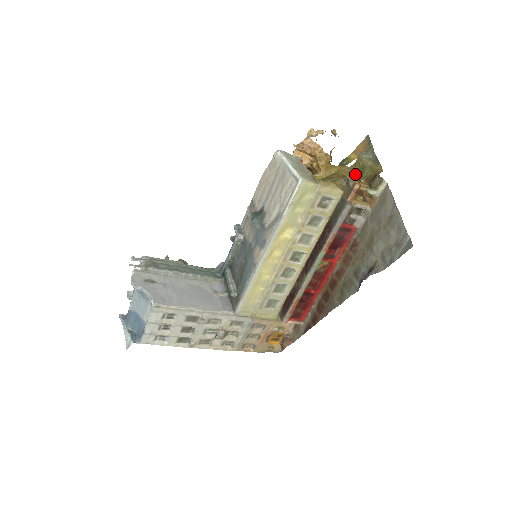
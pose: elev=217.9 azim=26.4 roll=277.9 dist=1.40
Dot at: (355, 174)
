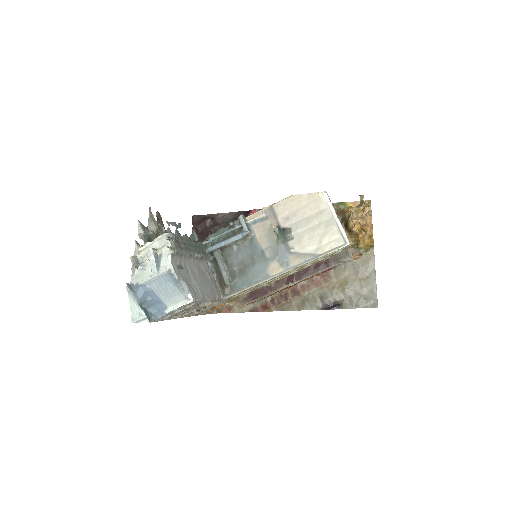
Dot at: occluded
